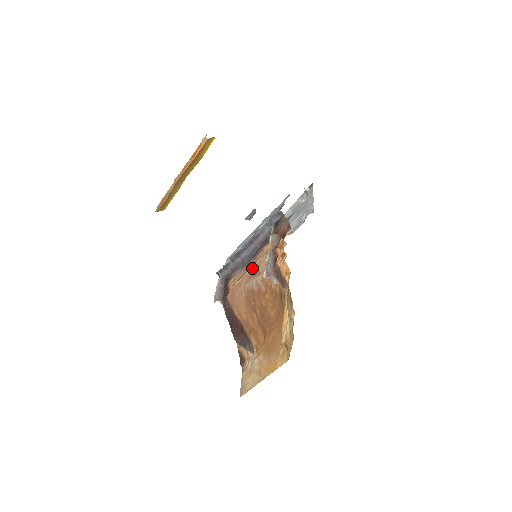
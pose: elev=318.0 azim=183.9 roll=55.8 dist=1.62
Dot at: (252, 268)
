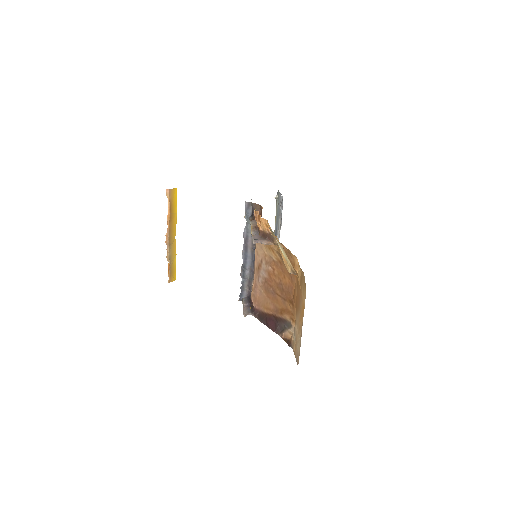
Dot at: (255, 263)
